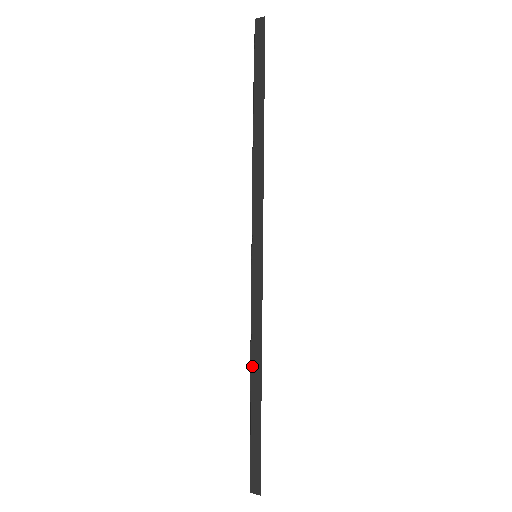
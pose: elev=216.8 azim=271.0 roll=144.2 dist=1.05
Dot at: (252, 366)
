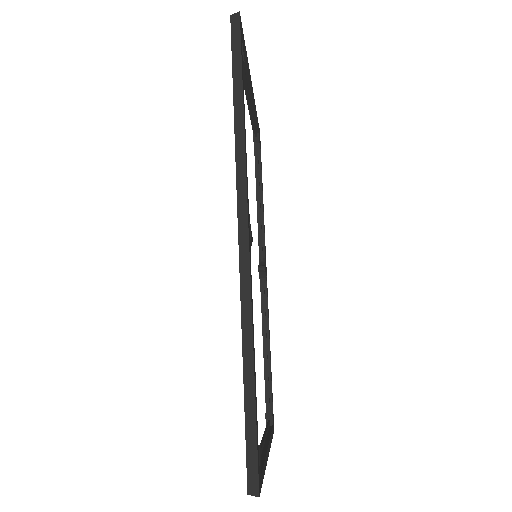
Dot at: (243, 348)
